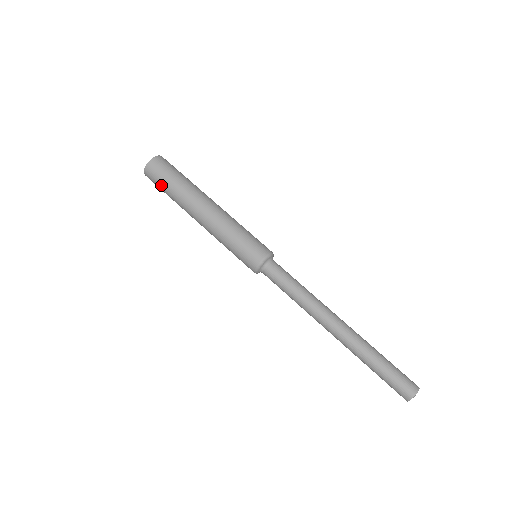
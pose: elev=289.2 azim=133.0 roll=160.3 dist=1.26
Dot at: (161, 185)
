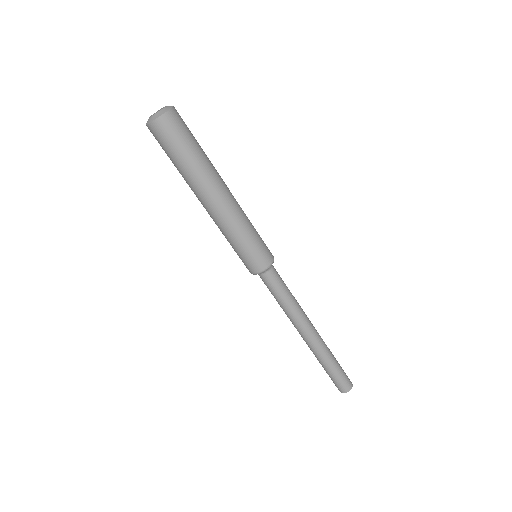
Dot at: (174, 149)
